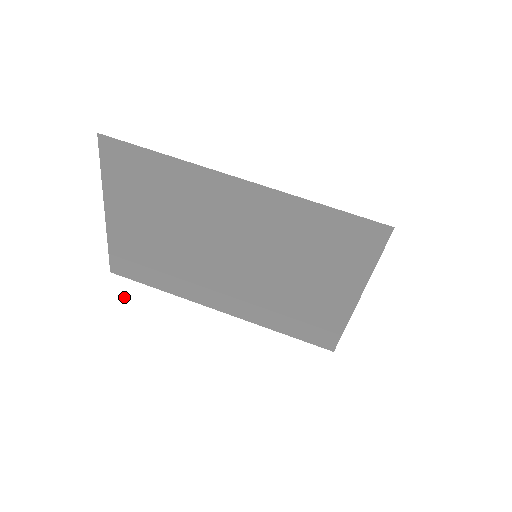
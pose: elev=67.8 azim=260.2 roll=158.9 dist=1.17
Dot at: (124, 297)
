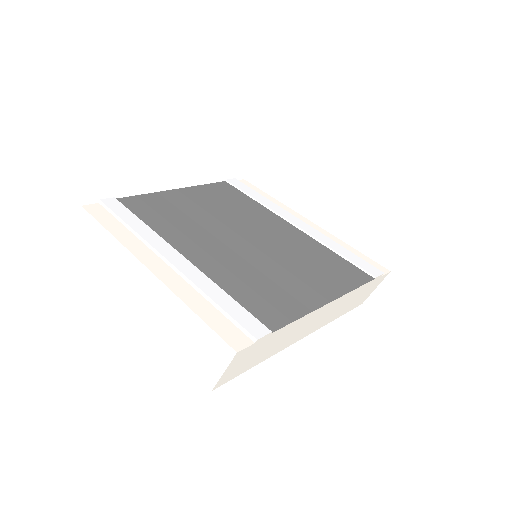
Dot at: (88, 212)
